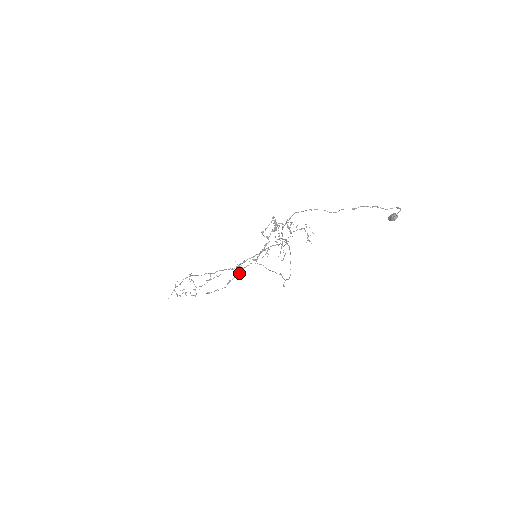
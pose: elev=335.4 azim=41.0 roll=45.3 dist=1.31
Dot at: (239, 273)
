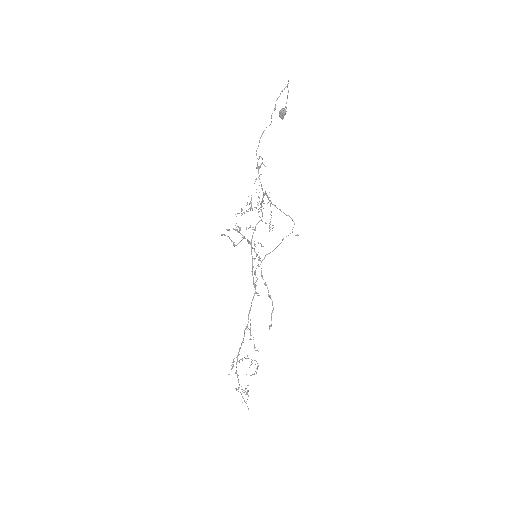
Dot at: (265, 282)
